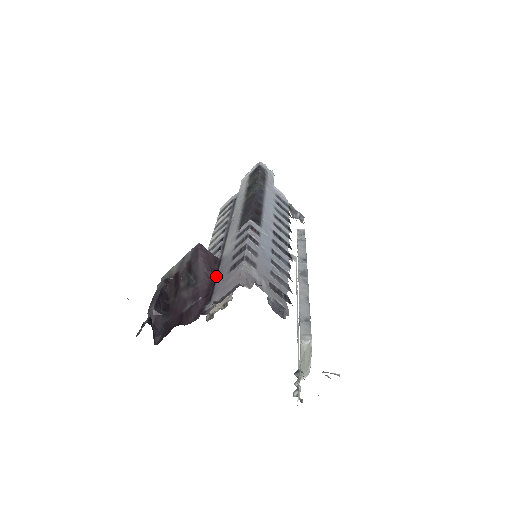
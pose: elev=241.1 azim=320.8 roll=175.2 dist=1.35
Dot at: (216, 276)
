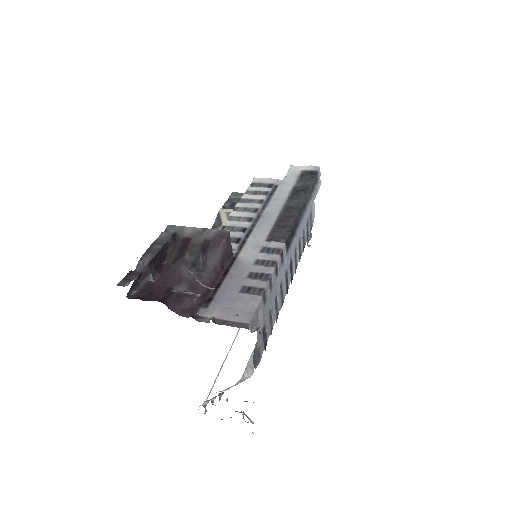
Dot at: (223, 277)
